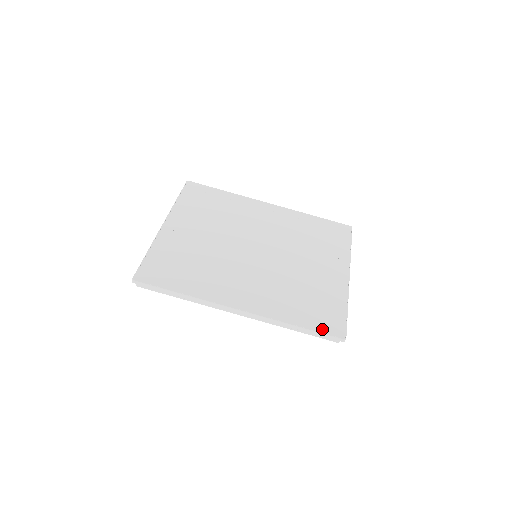
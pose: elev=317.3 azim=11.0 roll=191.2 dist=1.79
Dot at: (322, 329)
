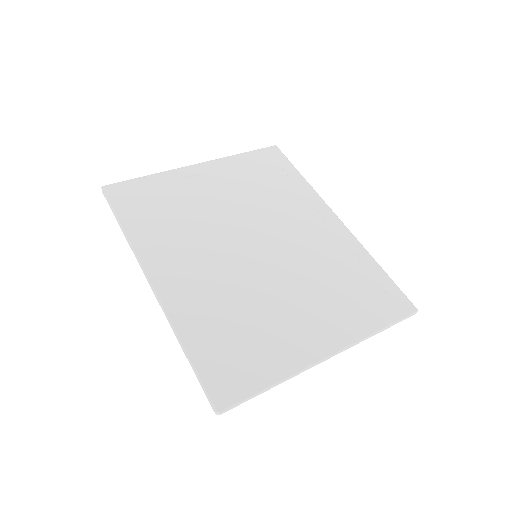
Dot at: (207, 376)
